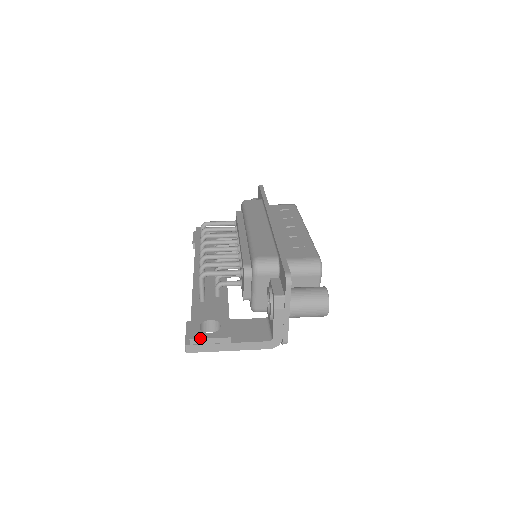
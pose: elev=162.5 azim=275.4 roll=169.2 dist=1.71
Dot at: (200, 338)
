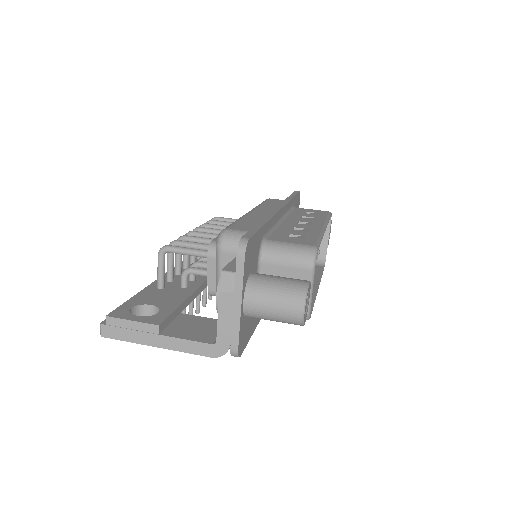
Dot at: (119, 317)
